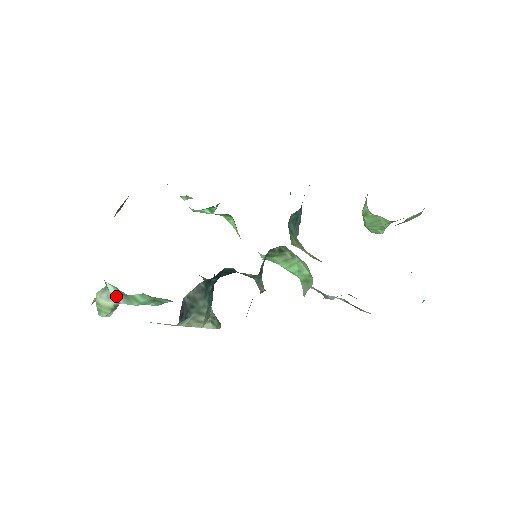
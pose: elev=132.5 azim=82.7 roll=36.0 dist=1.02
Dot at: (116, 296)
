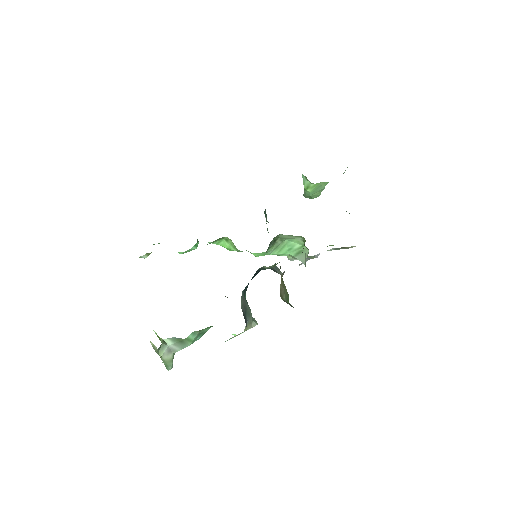
Dot at: (174, 347)
